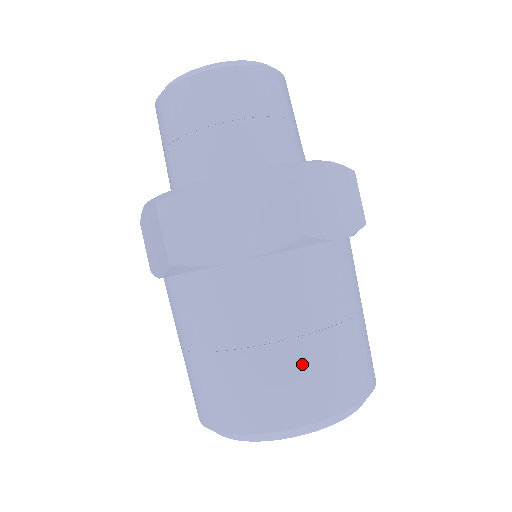
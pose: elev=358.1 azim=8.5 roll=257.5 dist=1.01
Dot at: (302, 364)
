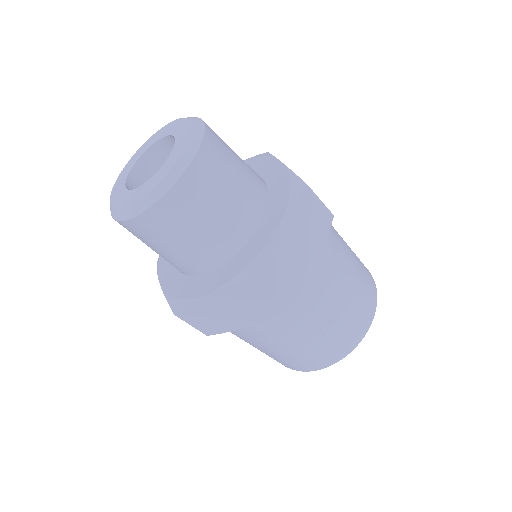
Dot at: (360, 281)
